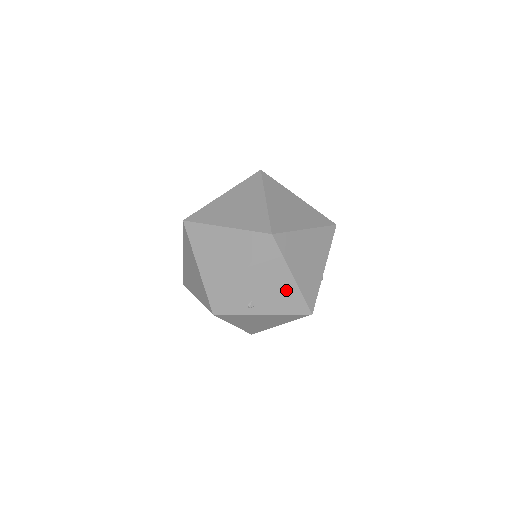
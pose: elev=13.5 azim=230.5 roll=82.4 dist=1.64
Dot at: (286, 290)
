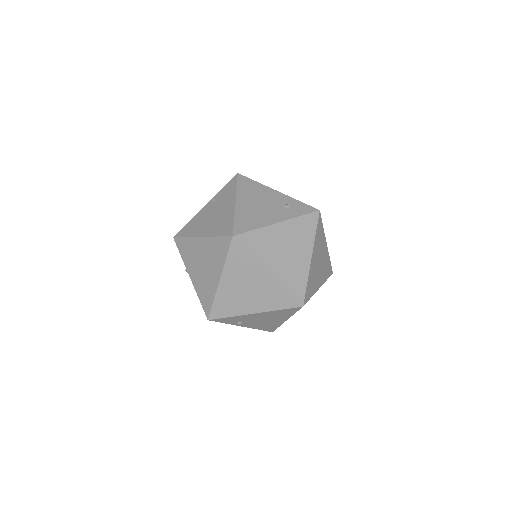
Dot at: (273, 323)
